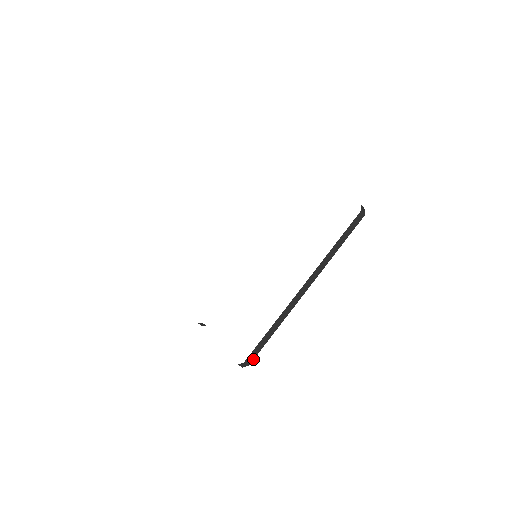
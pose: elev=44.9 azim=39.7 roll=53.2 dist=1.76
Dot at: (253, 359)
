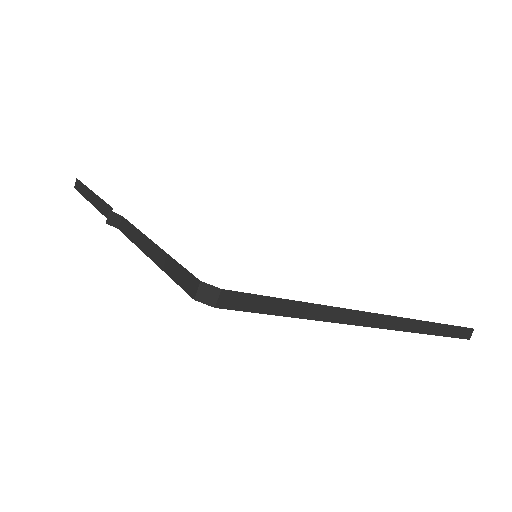
Dot at: (232, 308)
